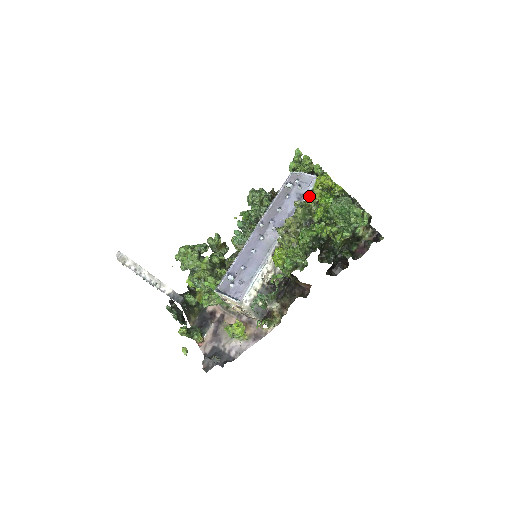
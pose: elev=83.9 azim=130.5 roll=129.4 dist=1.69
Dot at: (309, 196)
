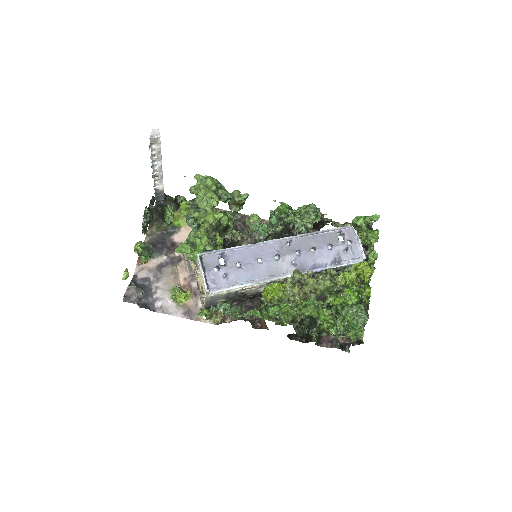
Dot at: (344, 267)
